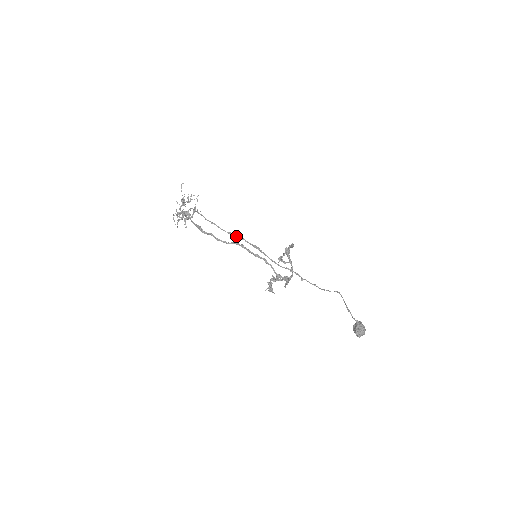
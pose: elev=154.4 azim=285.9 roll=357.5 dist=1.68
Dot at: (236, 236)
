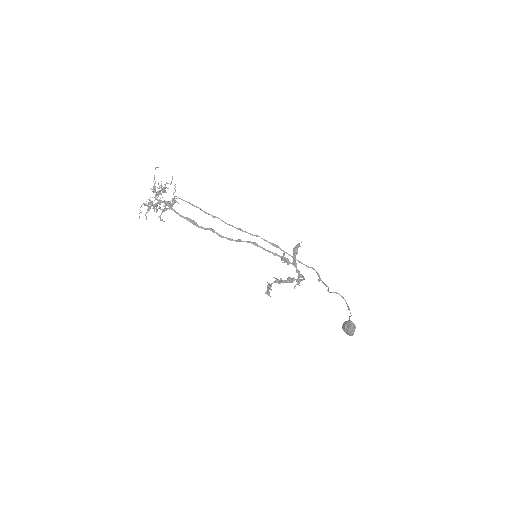
Dot at: occluded
